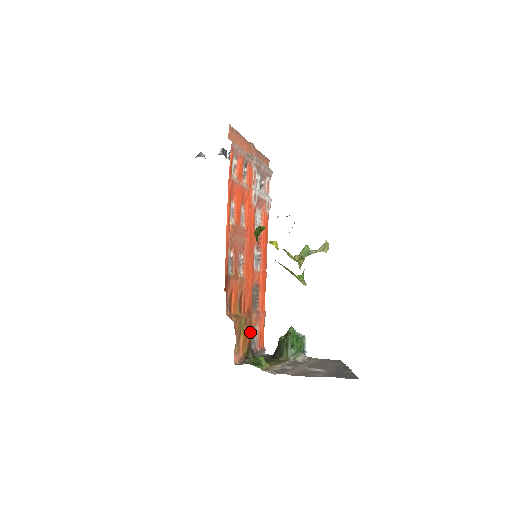
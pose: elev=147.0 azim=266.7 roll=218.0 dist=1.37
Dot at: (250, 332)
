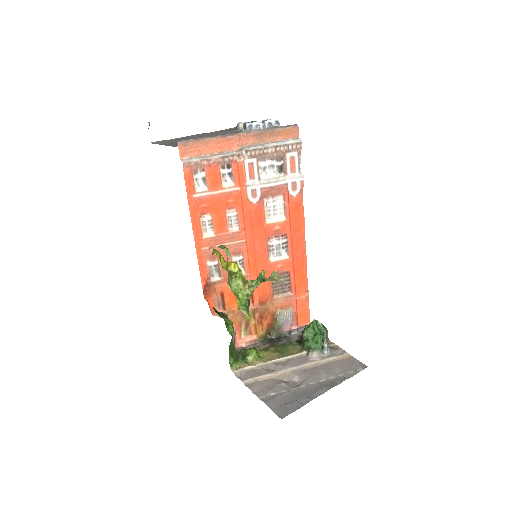
Dot at: (270, 317)
